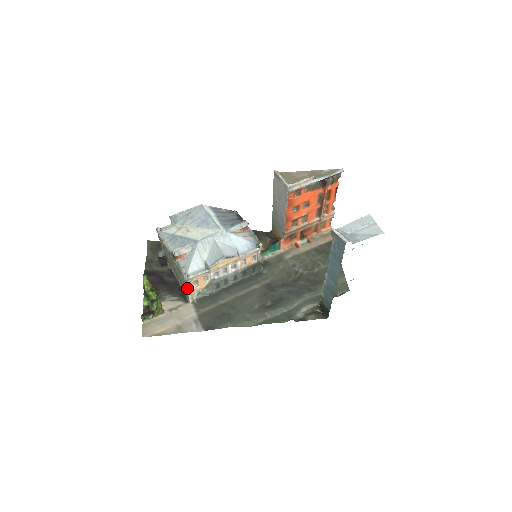
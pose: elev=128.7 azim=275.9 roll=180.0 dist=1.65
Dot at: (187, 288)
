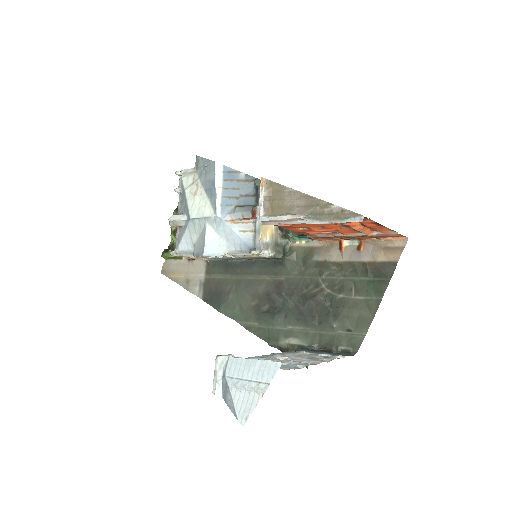
Dot at: occluded
